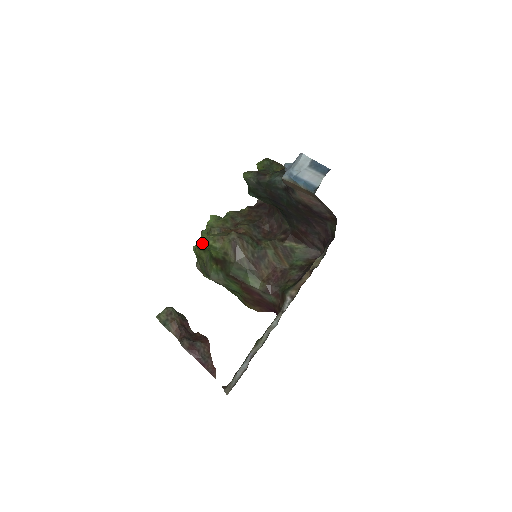
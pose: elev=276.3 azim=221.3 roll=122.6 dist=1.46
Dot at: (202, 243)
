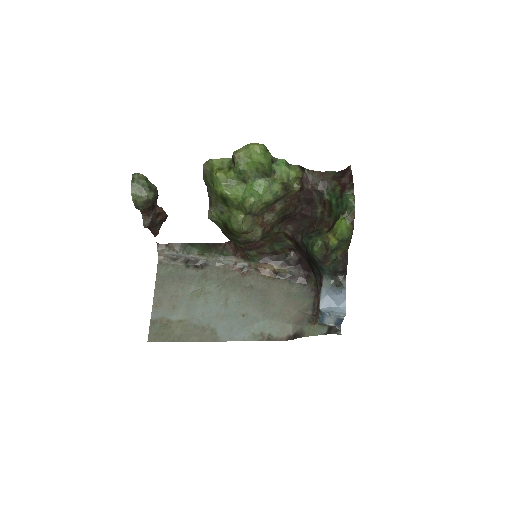
Dot at: (229, 200)
